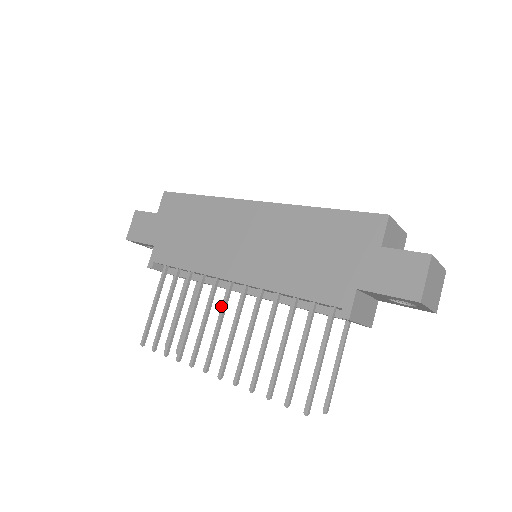
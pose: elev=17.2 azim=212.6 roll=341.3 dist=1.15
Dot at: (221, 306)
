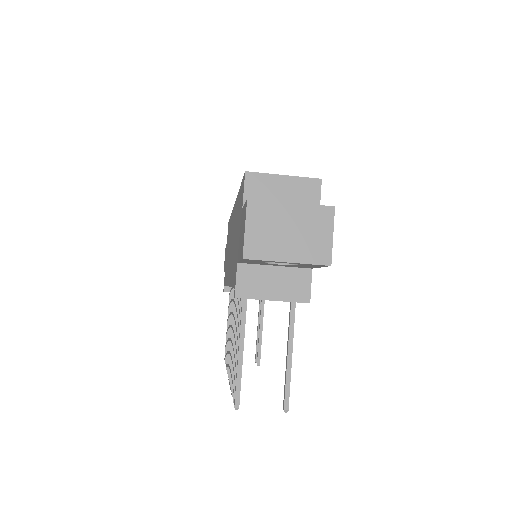
Dot at: (232, 312)
